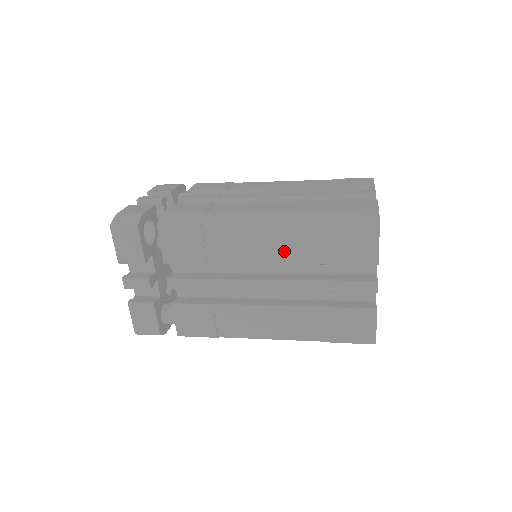
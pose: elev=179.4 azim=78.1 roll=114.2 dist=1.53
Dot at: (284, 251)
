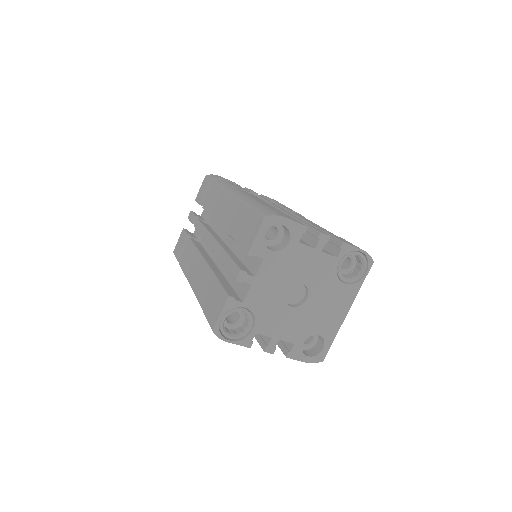
Dot at: (230, 220)
